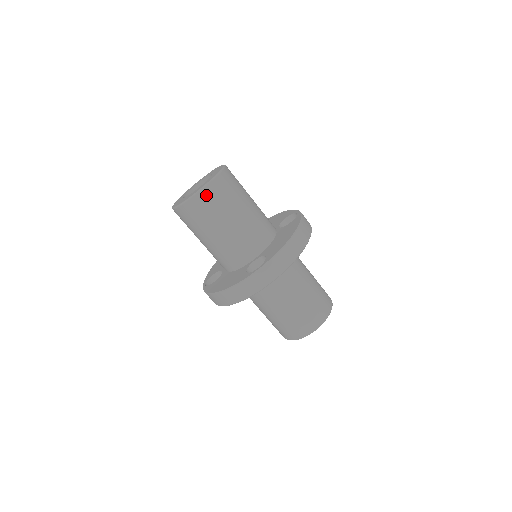
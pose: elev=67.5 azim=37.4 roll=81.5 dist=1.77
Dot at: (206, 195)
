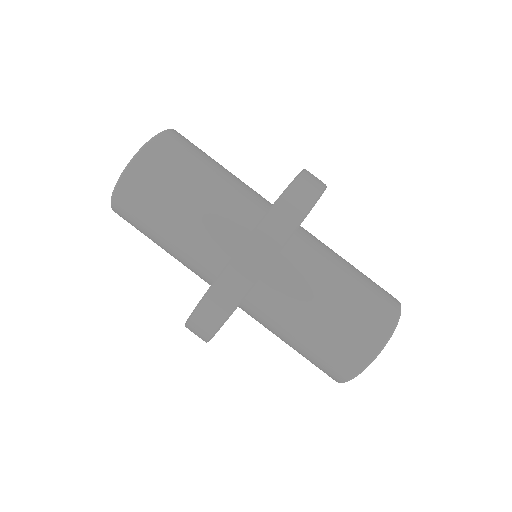
Dot at: (161, 145)
